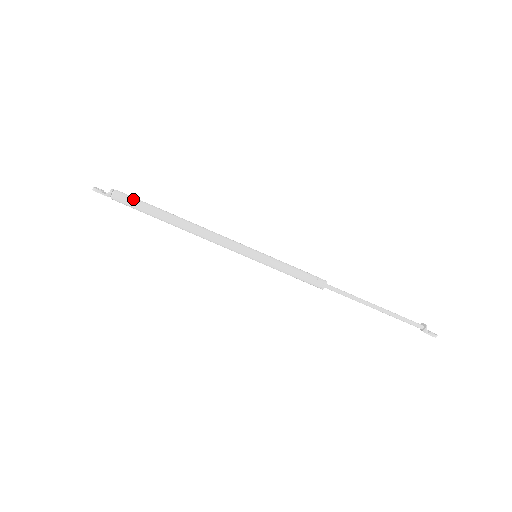
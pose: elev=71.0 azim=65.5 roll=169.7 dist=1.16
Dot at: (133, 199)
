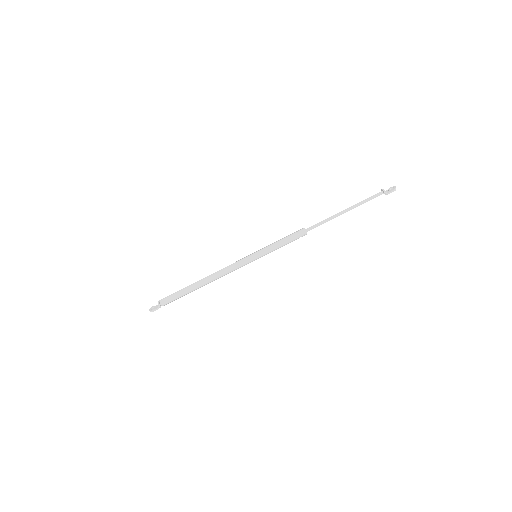
Dot at: (172, 297)
